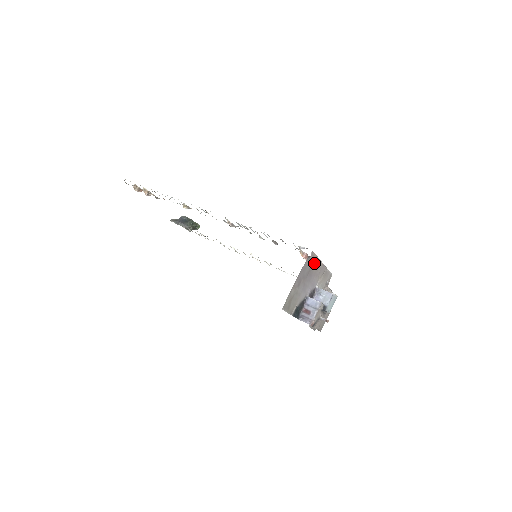
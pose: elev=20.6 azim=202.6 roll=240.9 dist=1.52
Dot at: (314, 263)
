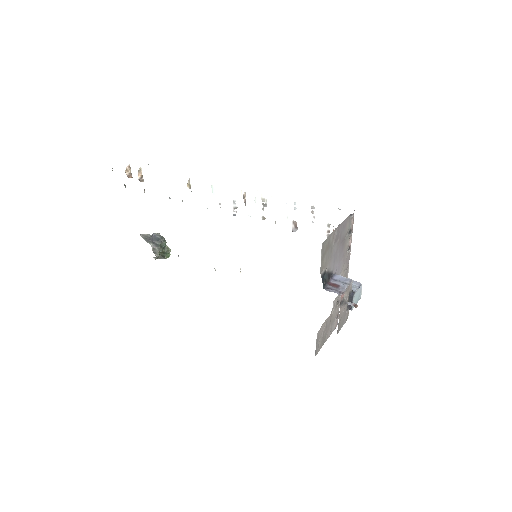
Dot at: (349, 234)
